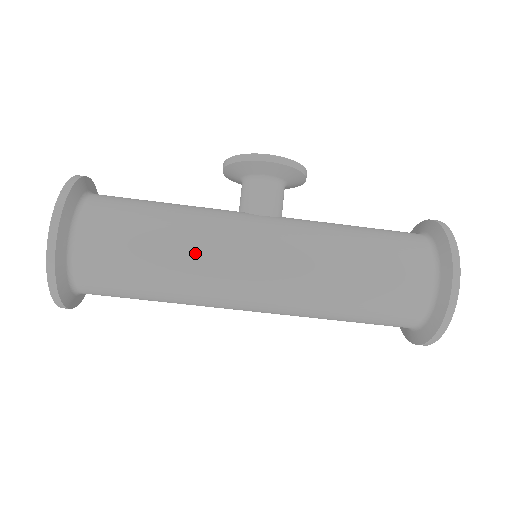
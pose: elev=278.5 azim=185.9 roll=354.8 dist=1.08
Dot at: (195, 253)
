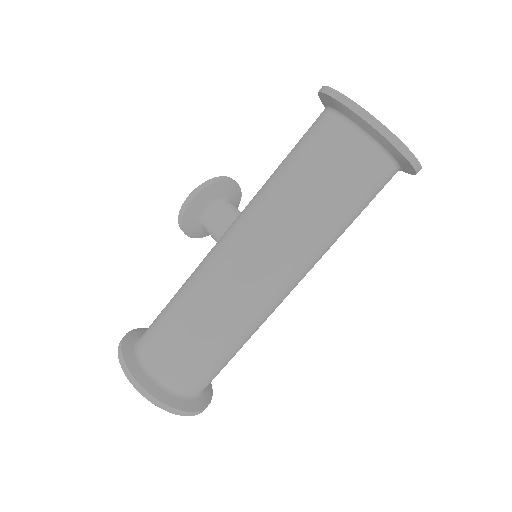
Dot at: (205, 298)
